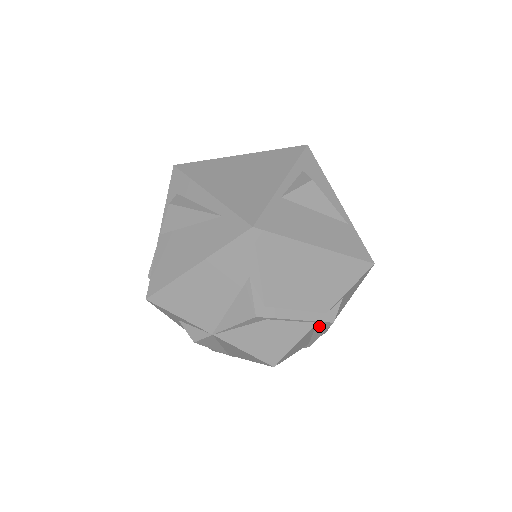
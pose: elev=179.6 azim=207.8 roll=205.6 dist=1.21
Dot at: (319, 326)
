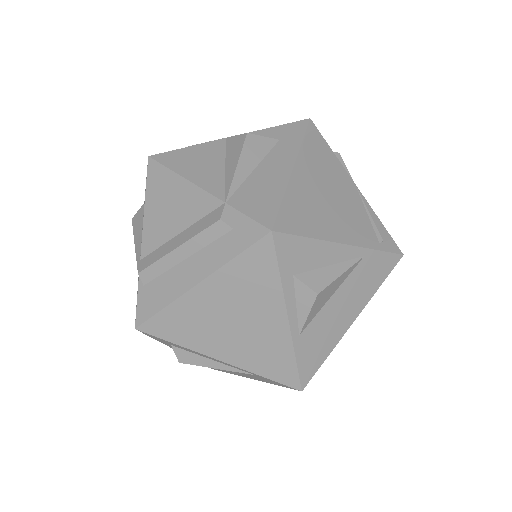
Dot at: occluded
